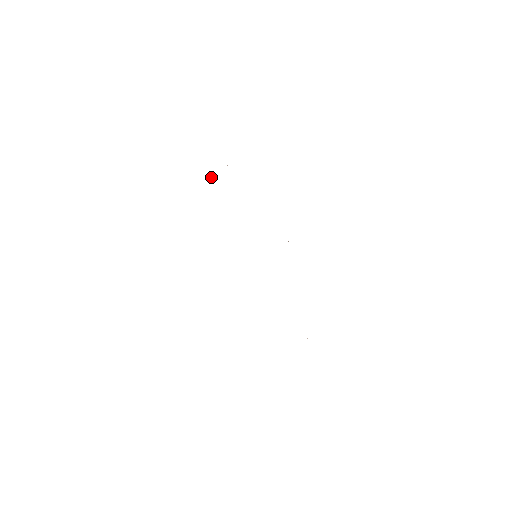
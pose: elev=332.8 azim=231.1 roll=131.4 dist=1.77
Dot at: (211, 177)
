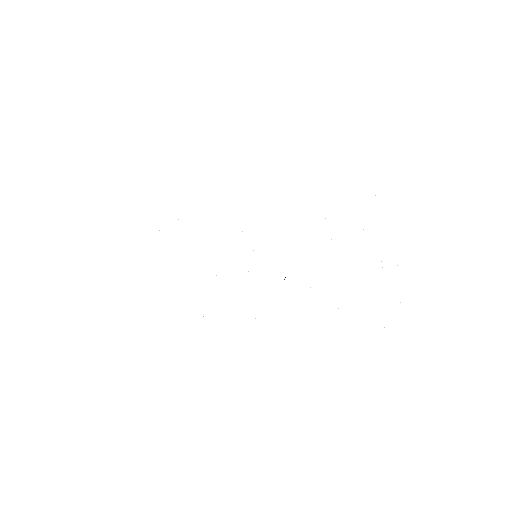
Dot at: occluded
